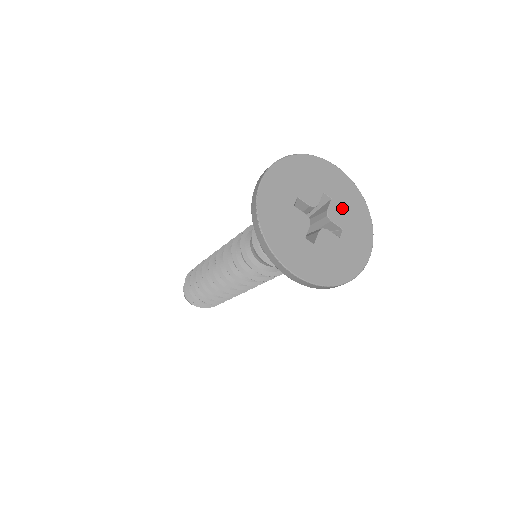
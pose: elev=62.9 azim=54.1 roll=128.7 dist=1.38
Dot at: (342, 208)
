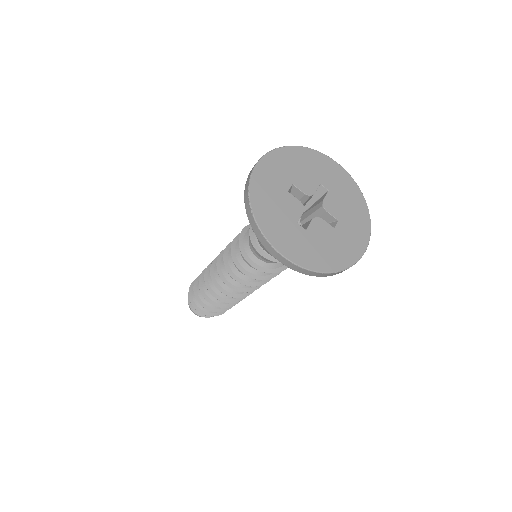
Dot at: (339, 201)
